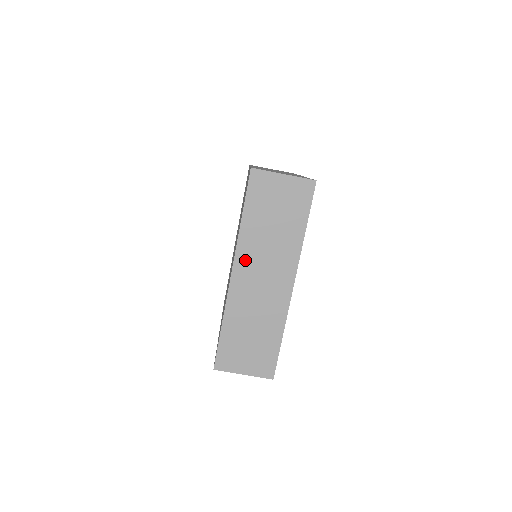
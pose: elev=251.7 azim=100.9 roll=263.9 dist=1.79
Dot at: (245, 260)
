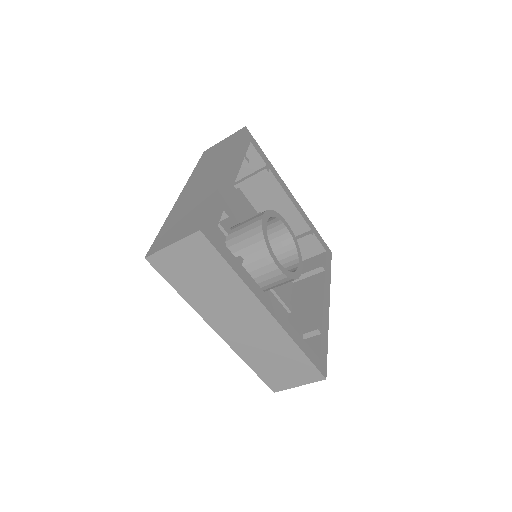
Dot at: (215, 319)
